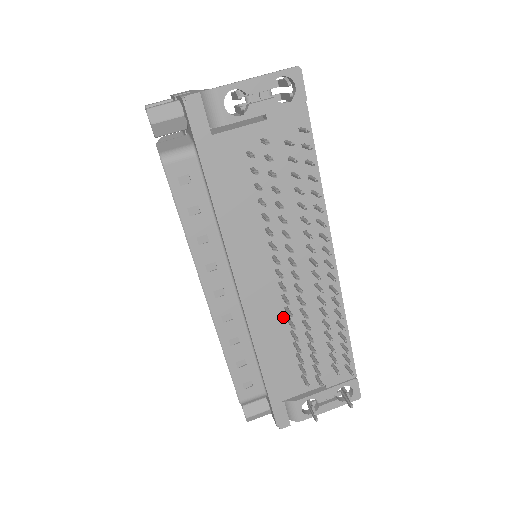
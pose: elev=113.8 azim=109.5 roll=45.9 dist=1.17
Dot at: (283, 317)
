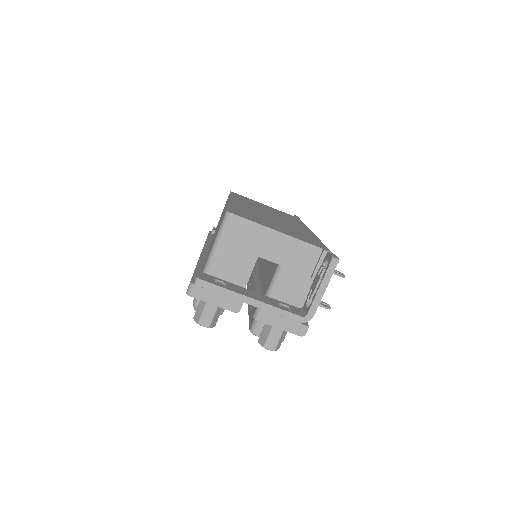
Dot at: occluded
